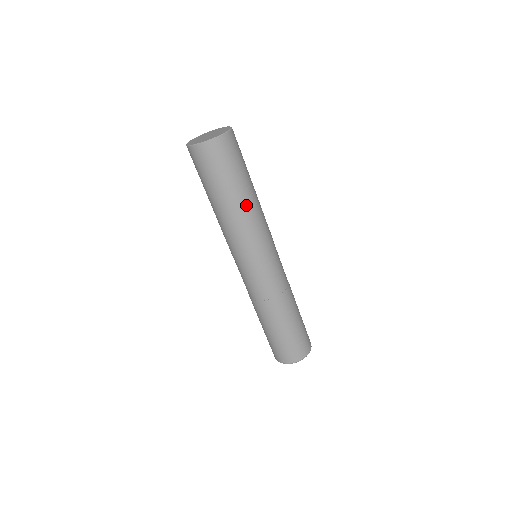
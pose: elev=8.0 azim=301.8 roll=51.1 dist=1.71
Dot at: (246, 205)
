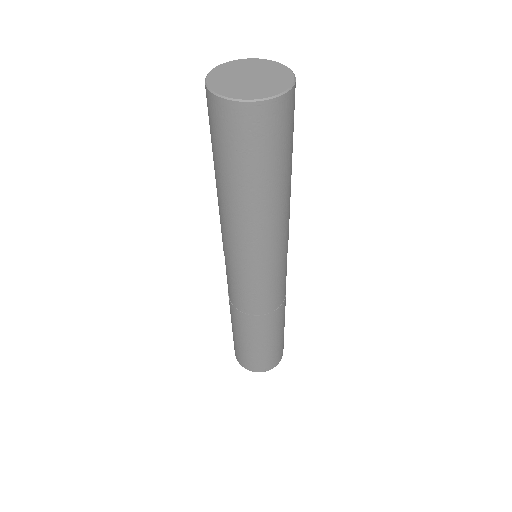
Dot at: (270, 208)
